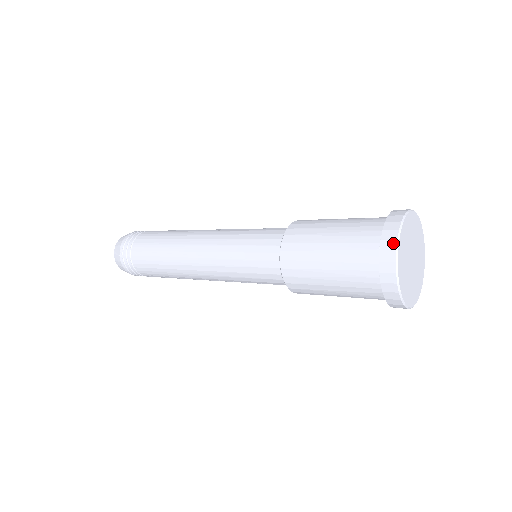
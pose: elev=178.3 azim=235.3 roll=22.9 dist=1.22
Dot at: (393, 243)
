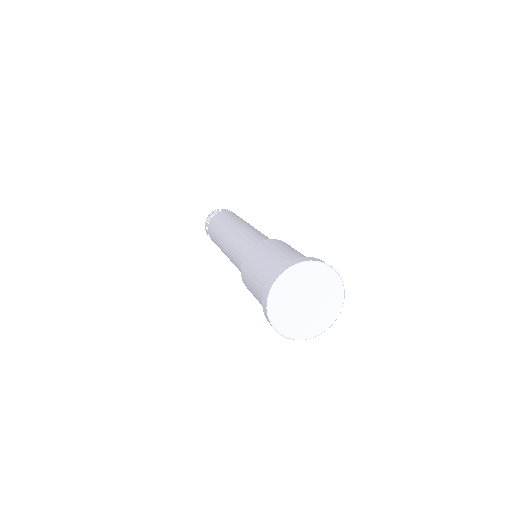
Dot at: (299, 261)
